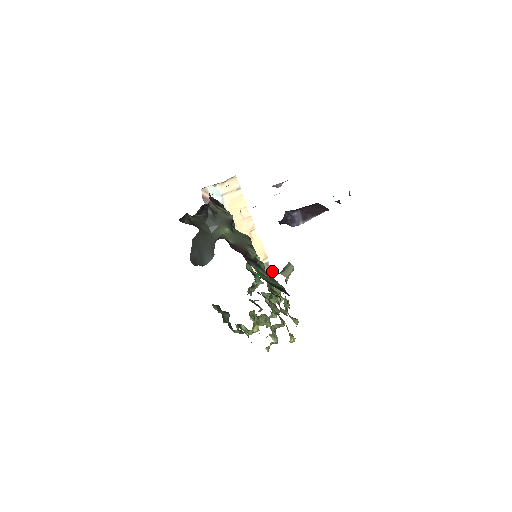
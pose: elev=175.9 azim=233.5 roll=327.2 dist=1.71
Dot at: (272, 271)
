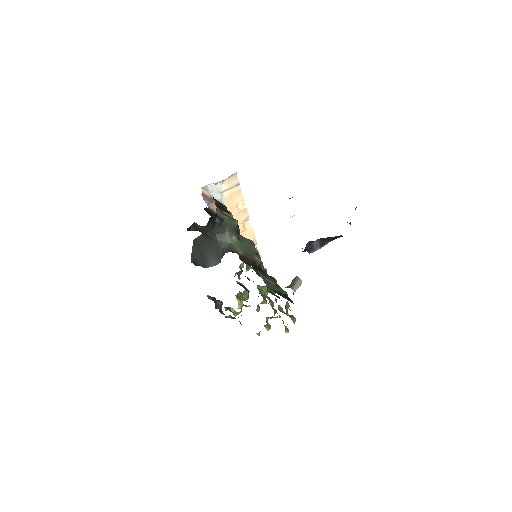
Dot at: occluded
